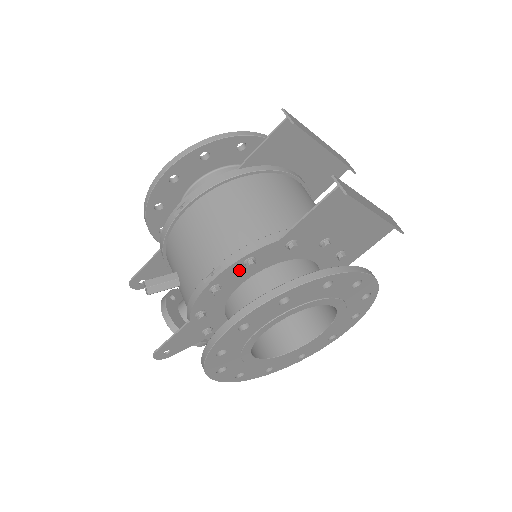
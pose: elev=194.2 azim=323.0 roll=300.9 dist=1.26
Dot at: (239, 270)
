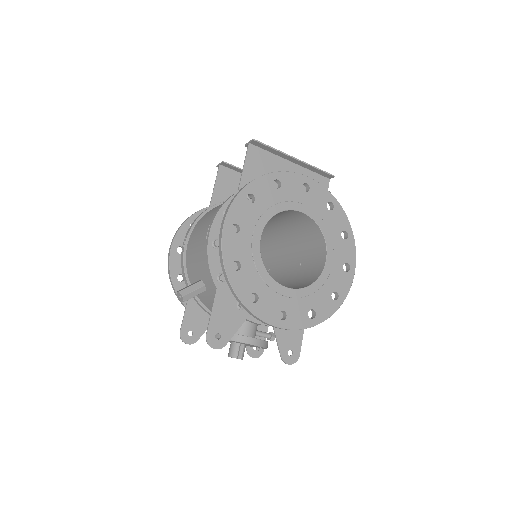
Dot at: occluded
